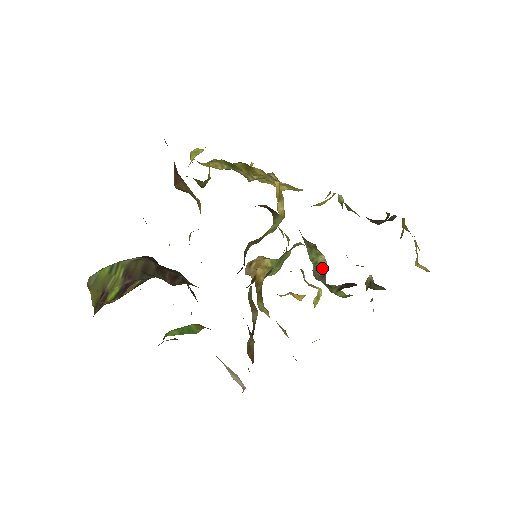
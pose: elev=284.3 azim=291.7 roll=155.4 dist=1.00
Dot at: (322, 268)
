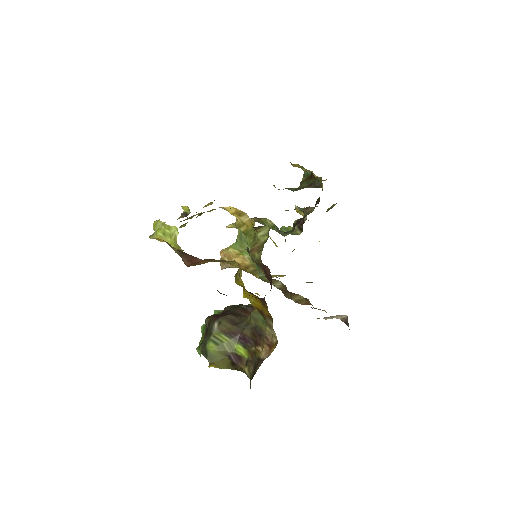
Dot at: (276, 227)
